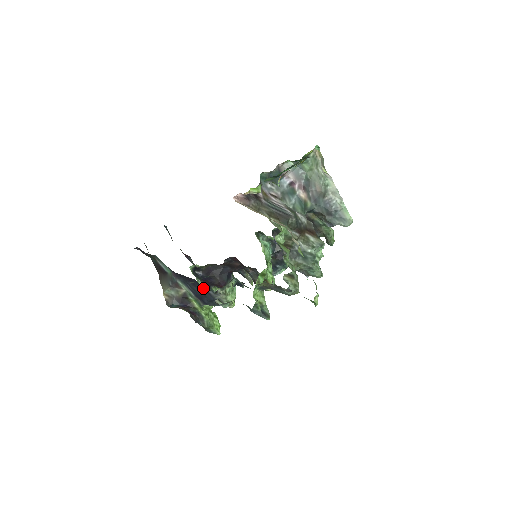
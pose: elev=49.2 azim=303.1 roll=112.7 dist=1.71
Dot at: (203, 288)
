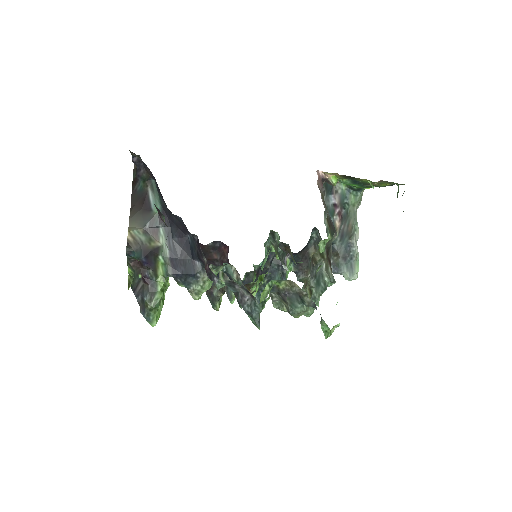
Dot at: (192, 253)
